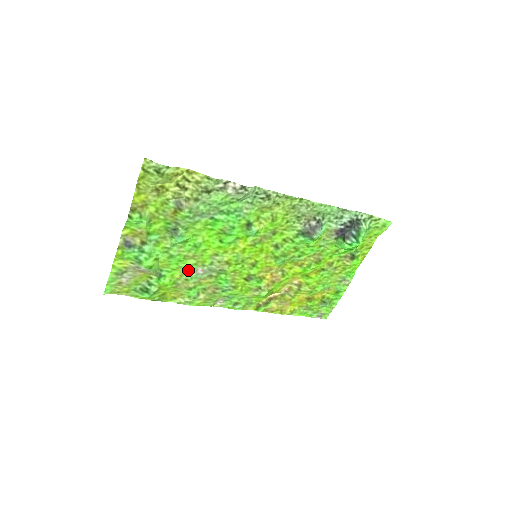
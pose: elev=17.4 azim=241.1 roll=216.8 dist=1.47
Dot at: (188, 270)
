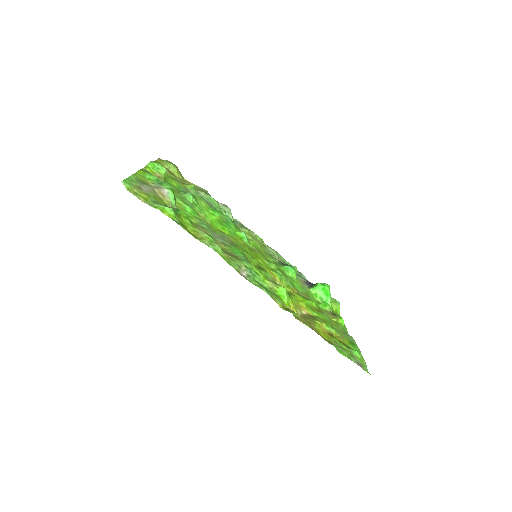
Dot at: (203, 223)
